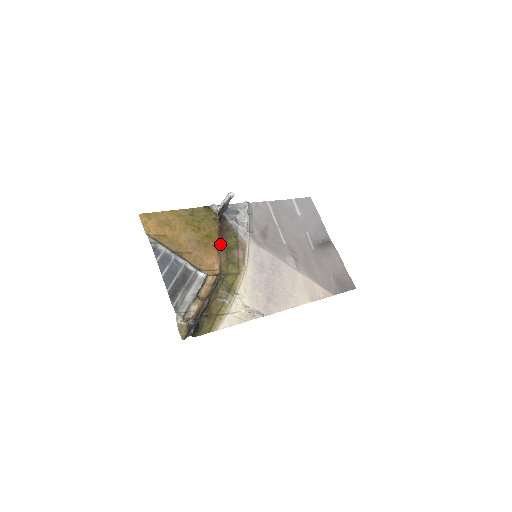
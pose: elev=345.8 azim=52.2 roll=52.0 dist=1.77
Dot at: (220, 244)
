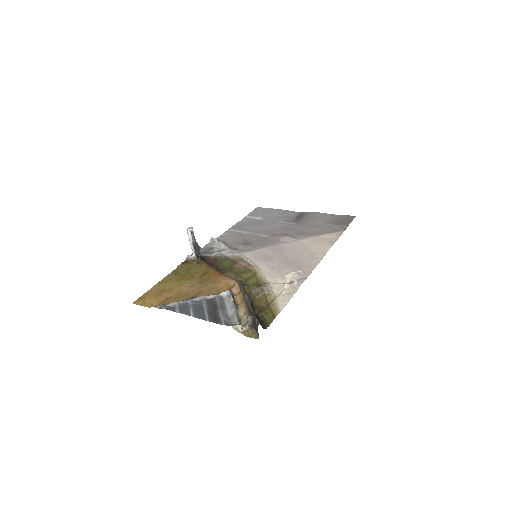
Dot at: (219, 271)
